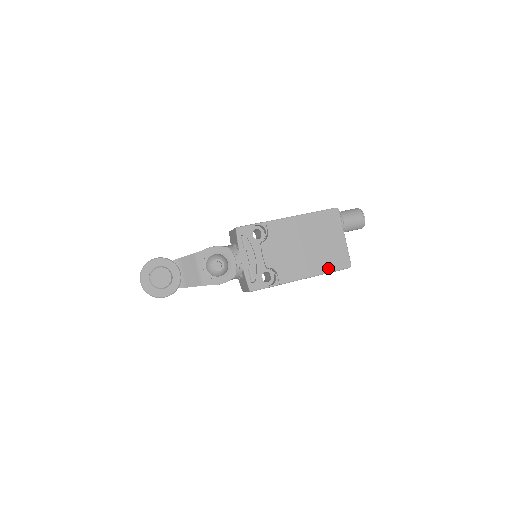
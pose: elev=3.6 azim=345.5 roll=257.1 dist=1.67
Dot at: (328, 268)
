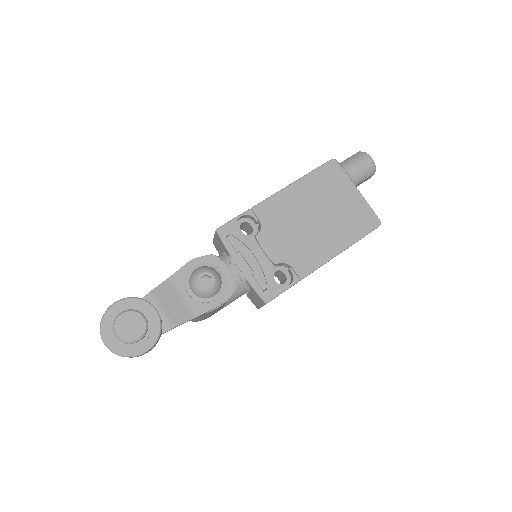
Dot at: (353, 236)
